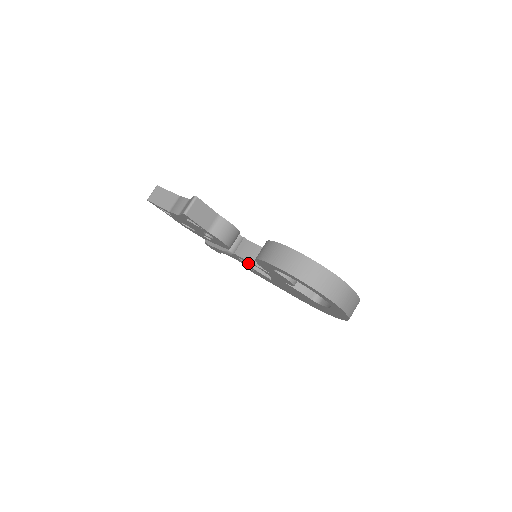
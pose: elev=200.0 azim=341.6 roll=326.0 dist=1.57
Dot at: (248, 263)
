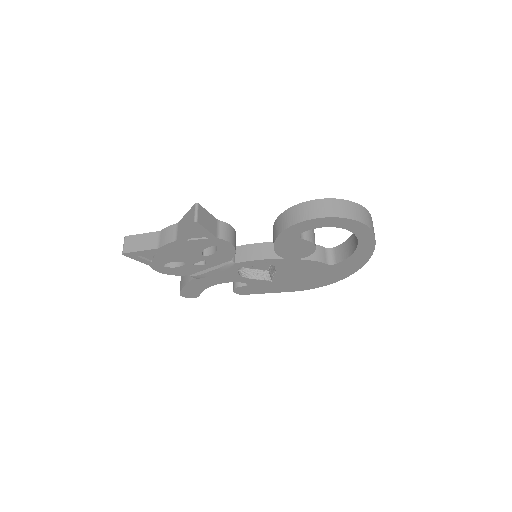
Dot at: (244, 275)
